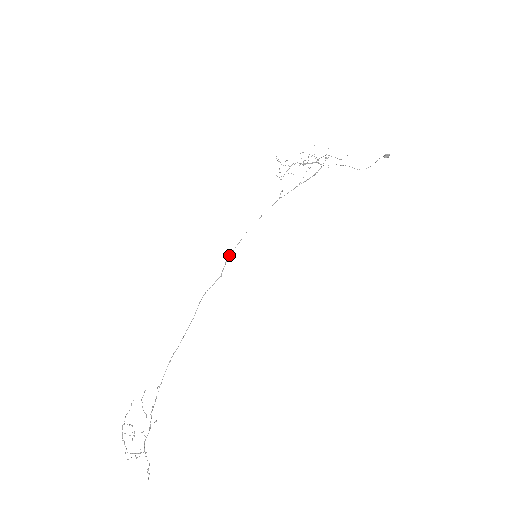
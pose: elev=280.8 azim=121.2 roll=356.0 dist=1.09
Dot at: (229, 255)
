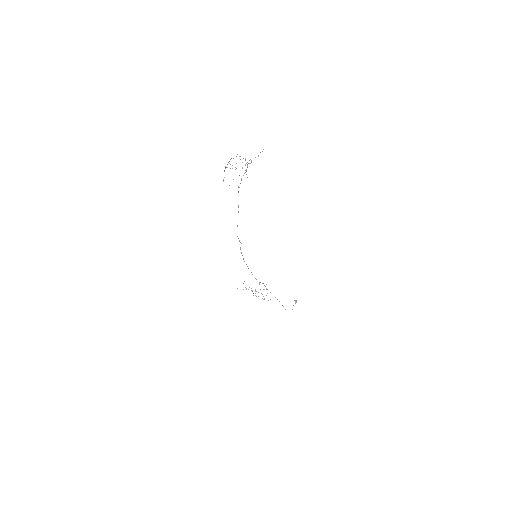
Dot at: occluded
